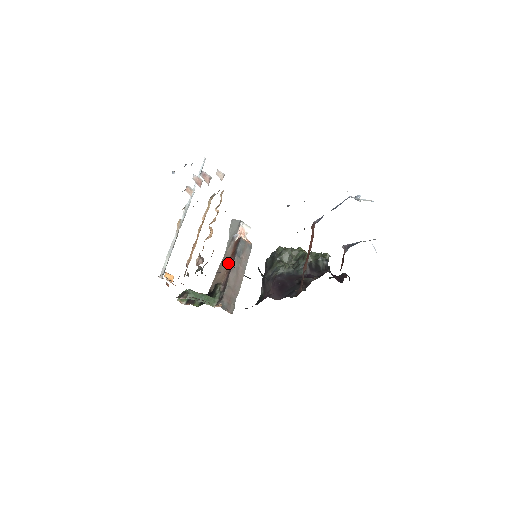
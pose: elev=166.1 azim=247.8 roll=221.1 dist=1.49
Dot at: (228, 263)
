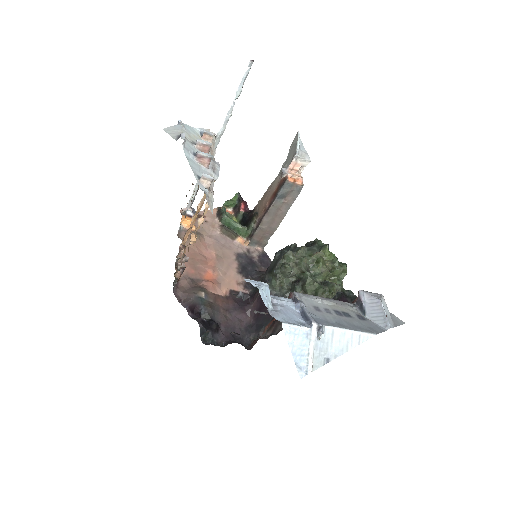
Dot at: (268, 200)
